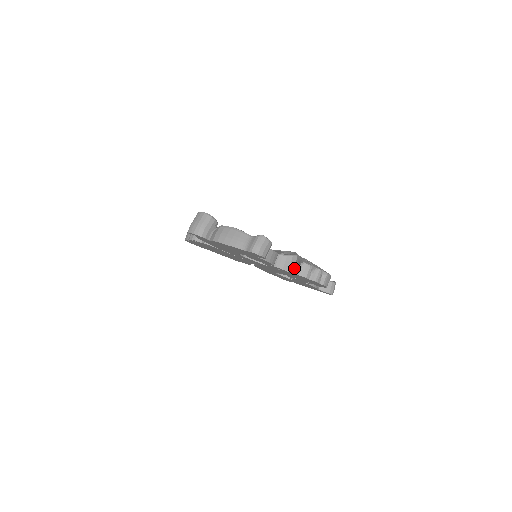
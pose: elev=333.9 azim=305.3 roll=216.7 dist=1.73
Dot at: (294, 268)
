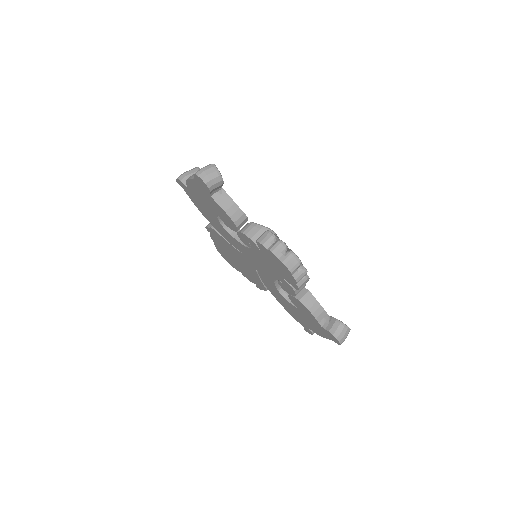
Dot at: occluded
